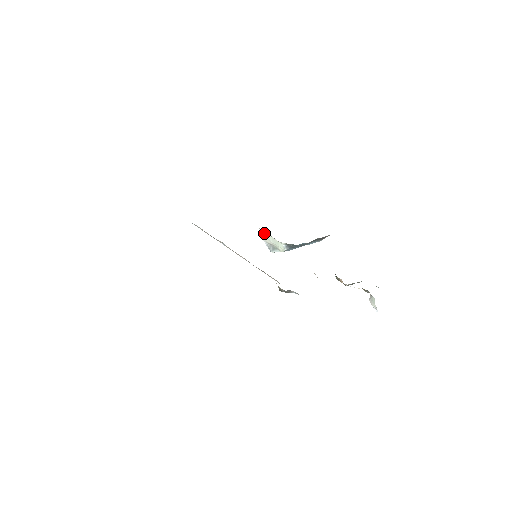
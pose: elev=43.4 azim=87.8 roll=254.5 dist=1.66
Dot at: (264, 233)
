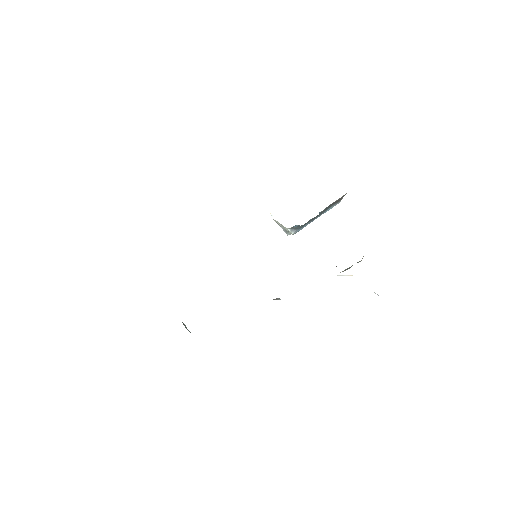
Dot at: occluded
